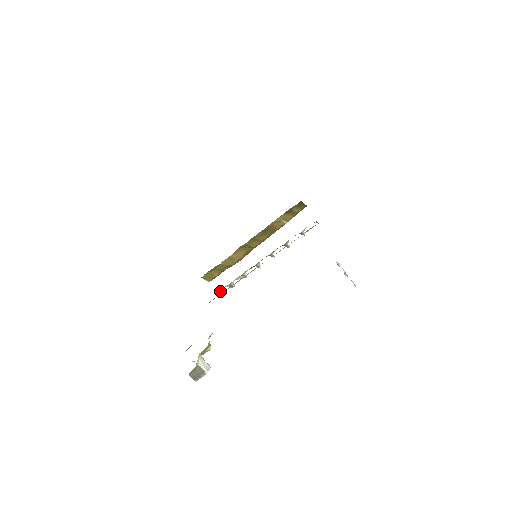
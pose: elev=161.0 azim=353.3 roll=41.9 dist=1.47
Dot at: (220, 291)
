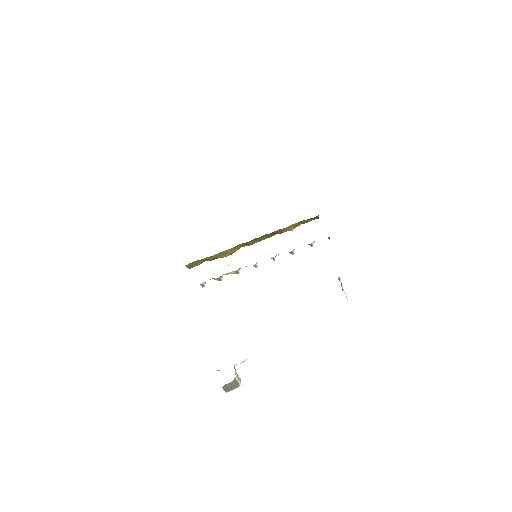
Dot at: (204, 282)
